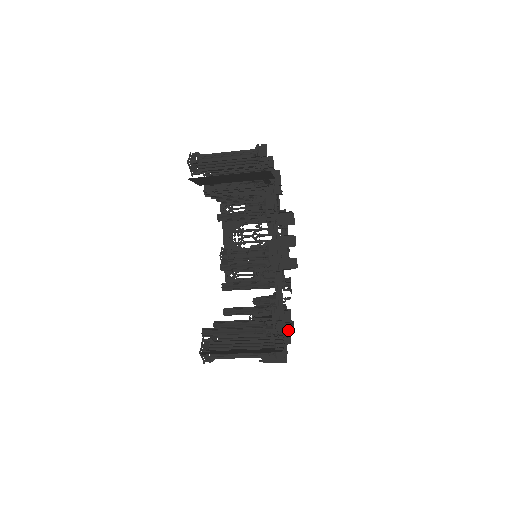
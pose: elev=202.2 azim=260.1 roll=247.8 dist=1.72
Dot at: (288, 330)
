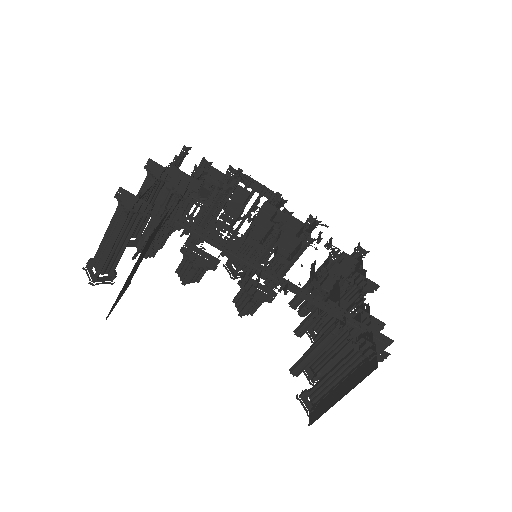
Dot at: (363, 282)
